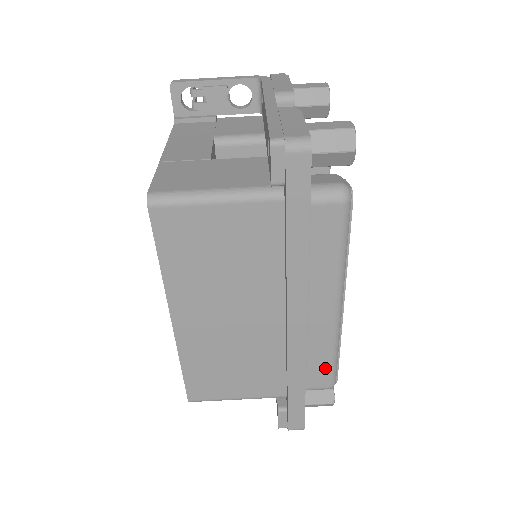
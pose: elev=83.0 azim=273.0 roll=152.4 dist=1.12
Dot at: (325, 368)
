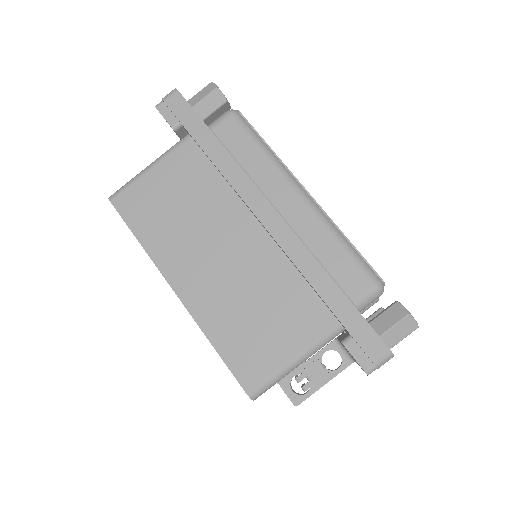
Dot at: (348, 263)
